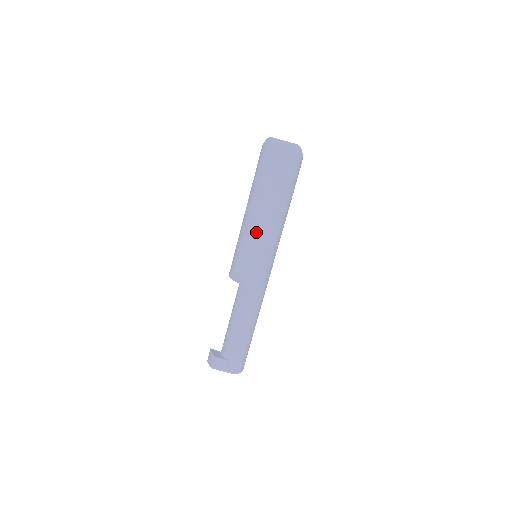
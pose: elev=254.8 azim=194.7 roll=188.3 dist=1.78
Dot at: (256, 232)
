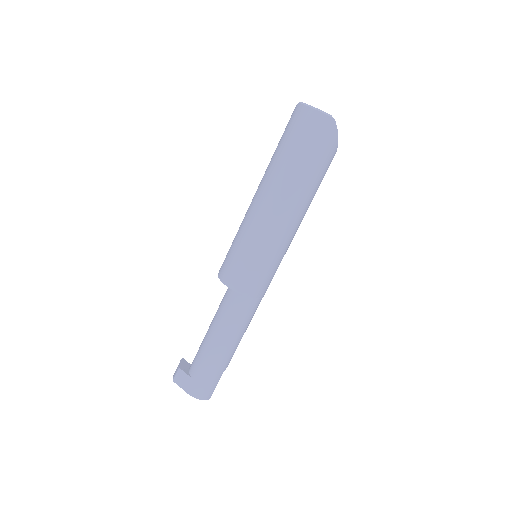
Dot at: (255, 221)
